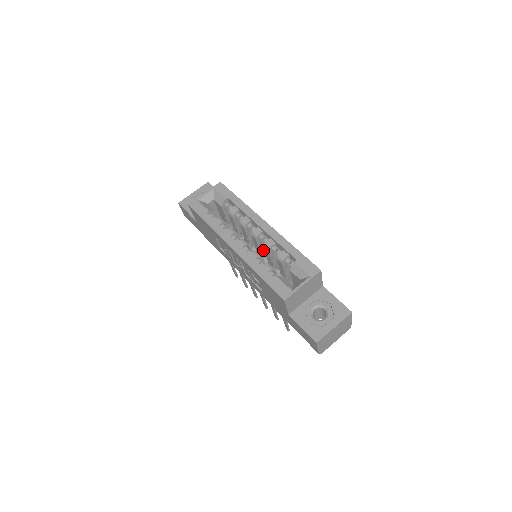
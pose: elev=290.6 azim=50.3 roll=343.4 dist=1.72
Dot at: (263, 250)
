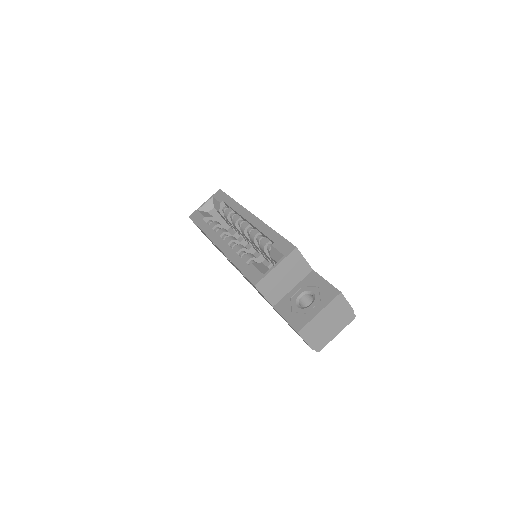
Dot at: (254, 245)
